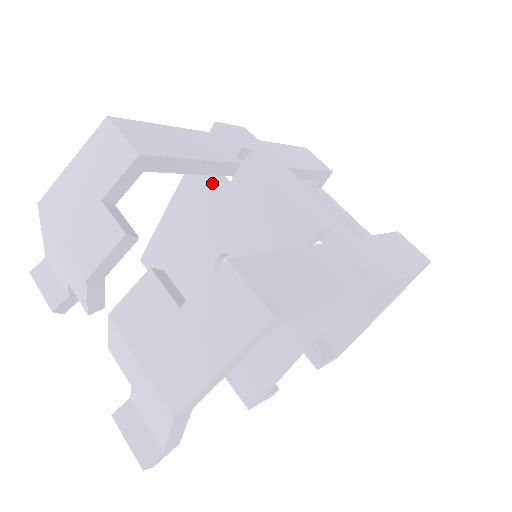
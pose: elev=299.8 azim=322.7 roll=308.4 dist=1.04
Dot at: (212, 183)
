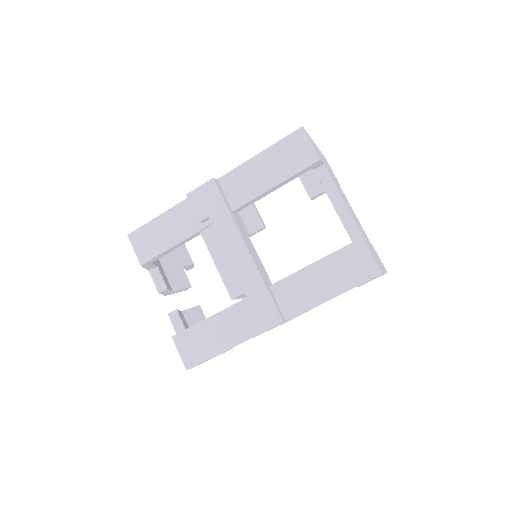
Dot at: occluded
